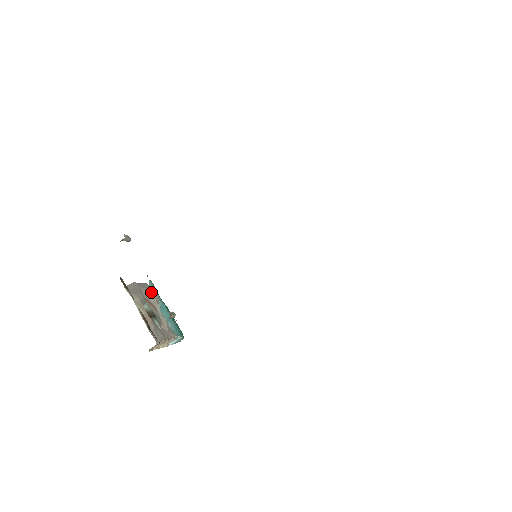
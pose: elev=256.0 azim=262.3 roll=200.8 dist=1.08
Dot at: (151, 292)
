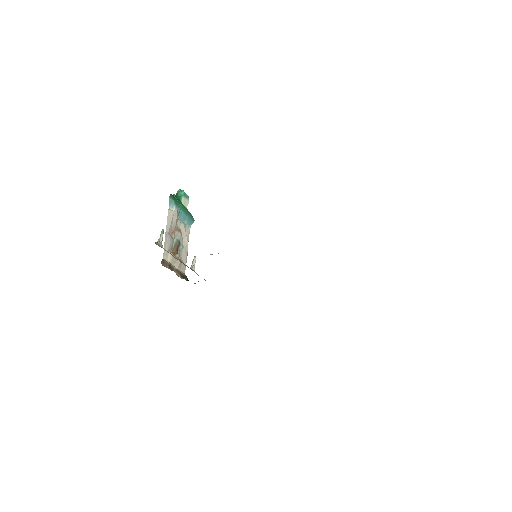
Dot at: (173, 217)
